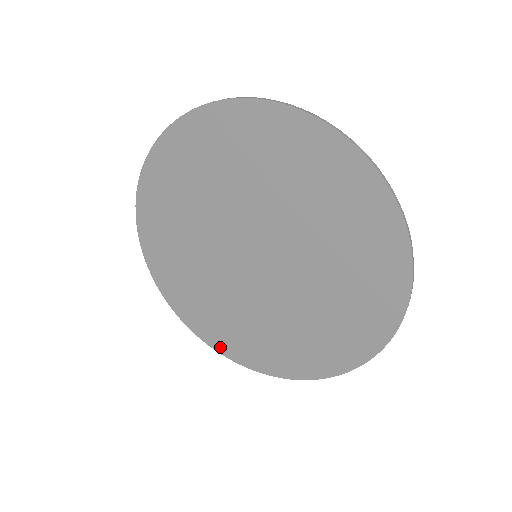
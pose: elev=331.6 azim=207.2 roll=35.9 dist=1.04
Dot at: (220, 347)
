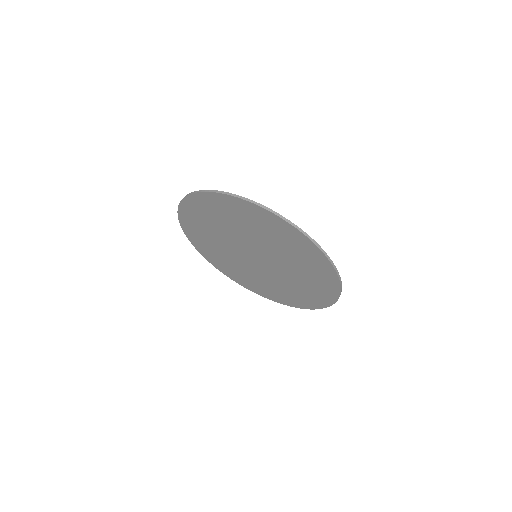
Dot at: (299, 306)
